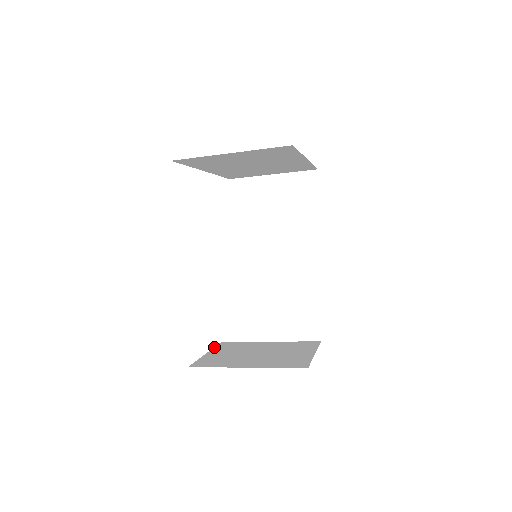
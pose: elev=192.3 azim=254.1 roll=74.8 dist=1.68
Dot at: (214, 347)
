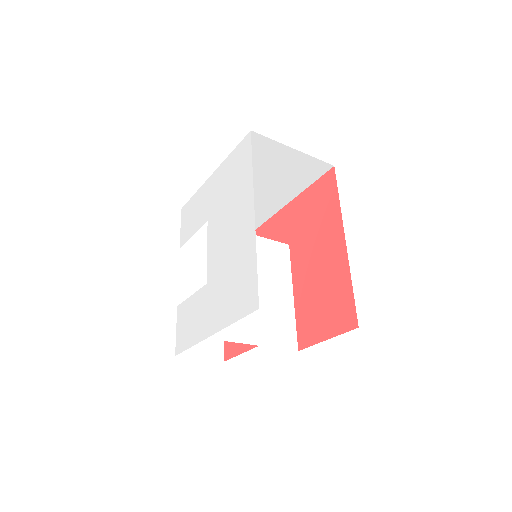
Dot at: (218, 331)
